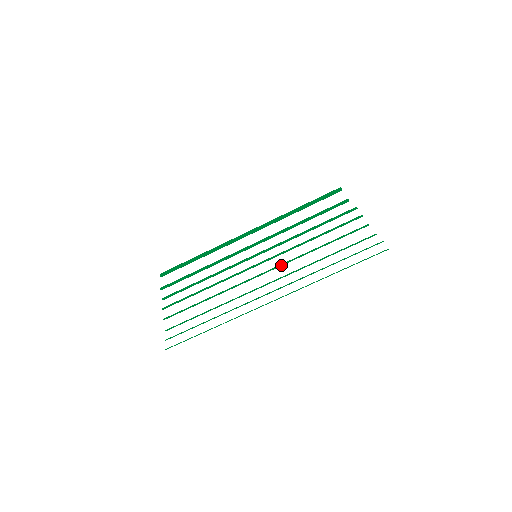
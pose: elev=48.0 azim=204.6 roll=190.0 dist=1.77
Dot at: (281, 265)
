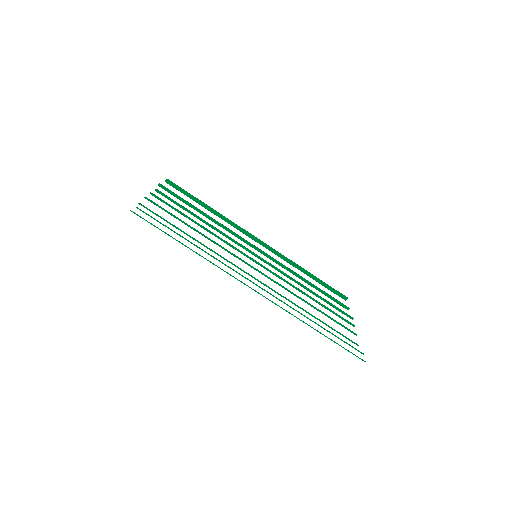
Dot at: occluded
